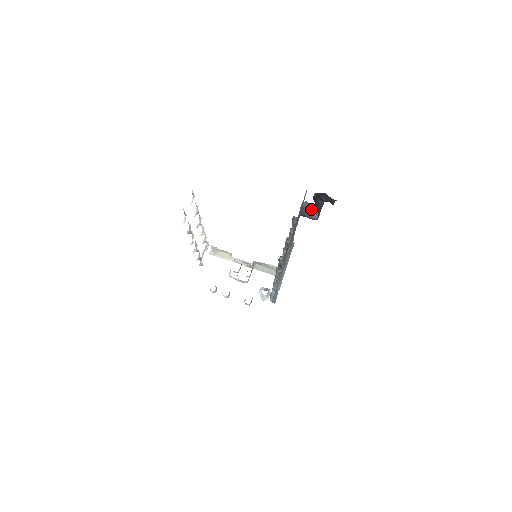
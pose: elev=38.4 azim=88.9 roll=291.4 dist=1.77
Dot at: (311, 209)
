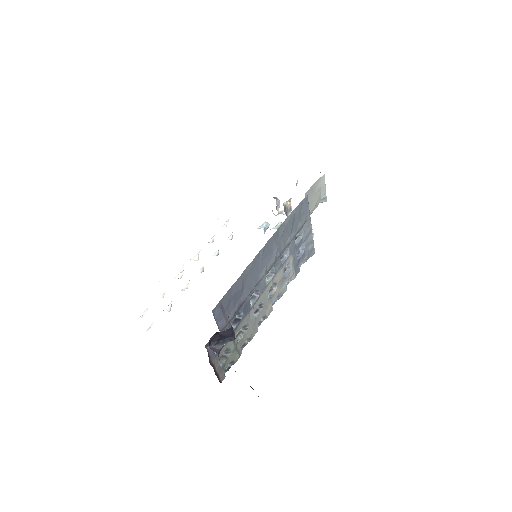
Dot at: (218, 344)
